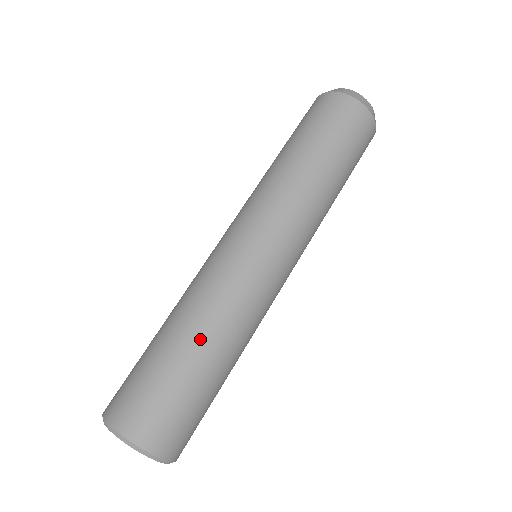
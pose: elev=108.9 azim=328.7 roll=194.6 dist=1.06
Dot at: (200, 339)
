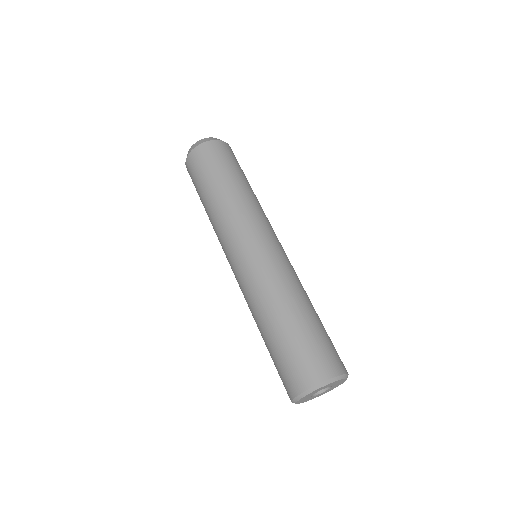
Dot at: (296, 305)
